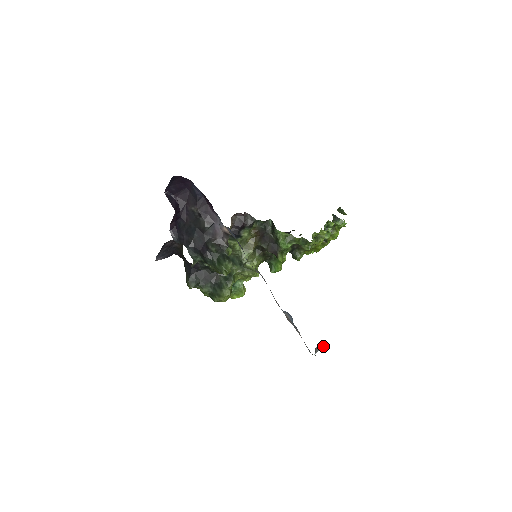
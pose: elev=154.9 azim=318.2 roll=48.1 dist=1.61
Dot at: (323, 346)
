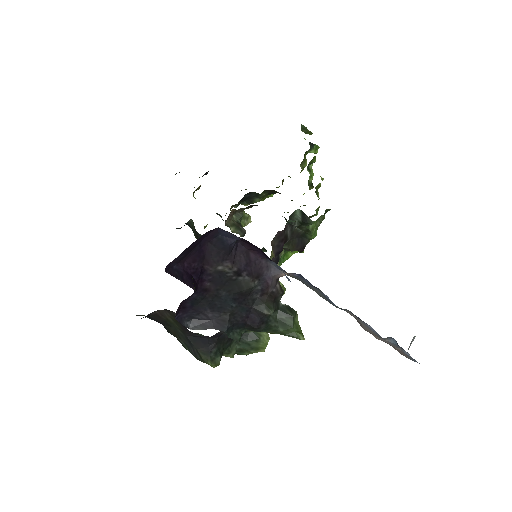
Dot at: (412, 341)
